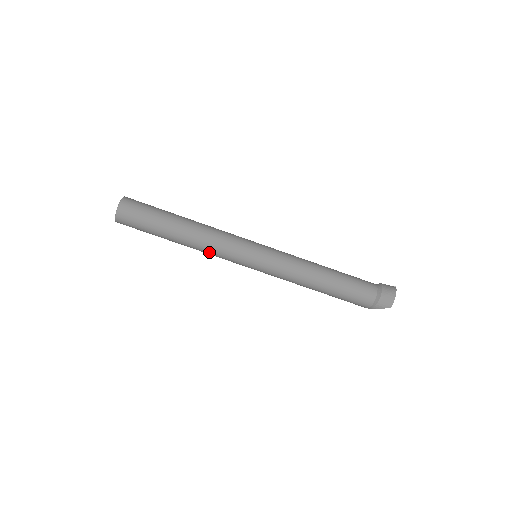
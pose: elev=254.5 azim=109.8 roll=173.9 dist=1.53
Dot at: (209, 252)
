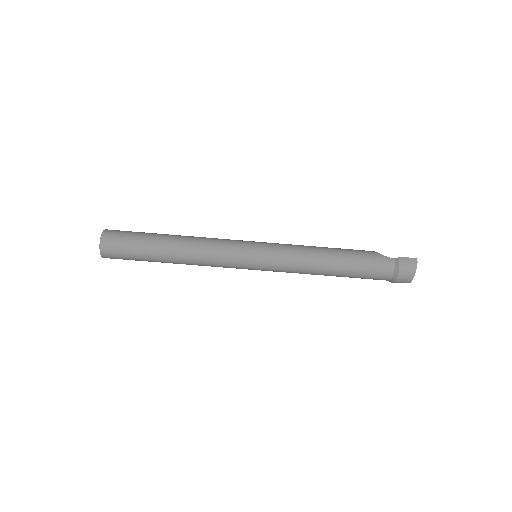
Dot at: occluded
